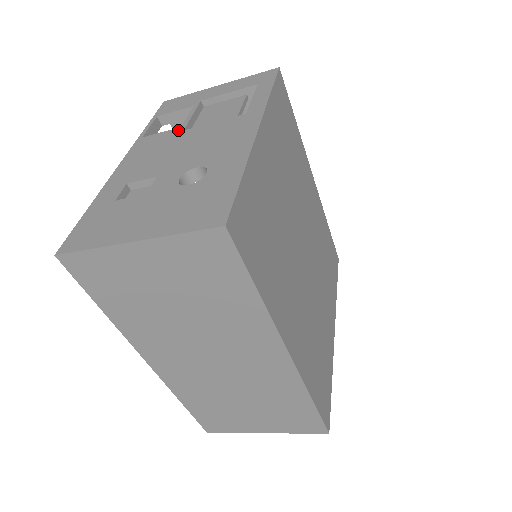
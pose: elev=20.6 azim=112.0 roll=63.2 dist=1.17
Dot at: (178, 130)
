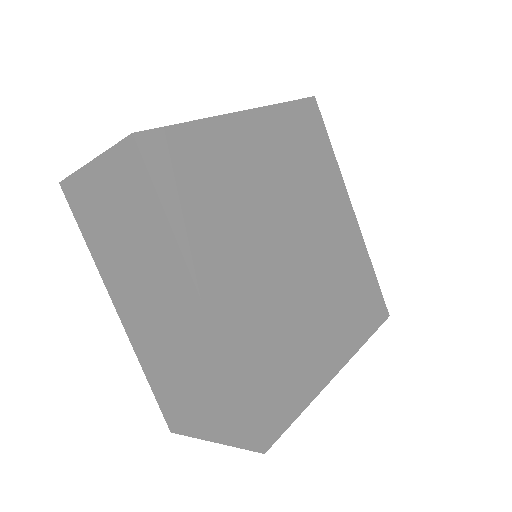
Dot at: occluded
